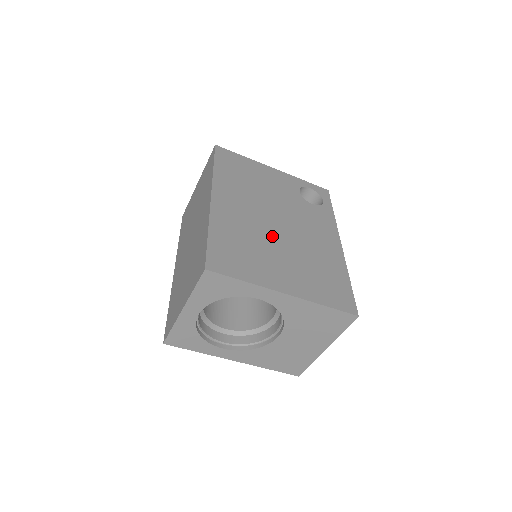
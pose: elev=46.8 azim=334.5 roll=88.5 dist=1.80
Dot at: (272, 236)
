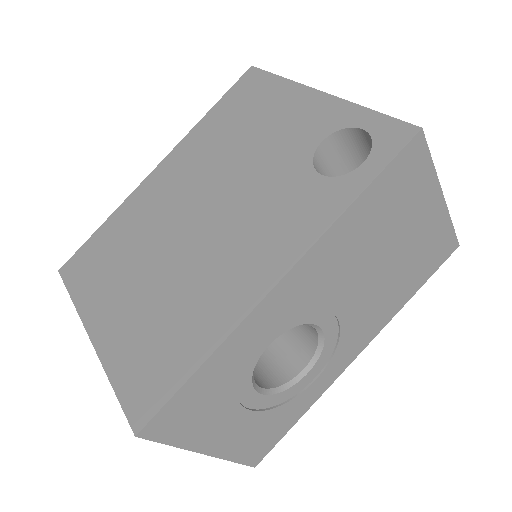
Dot at: (166, 239)
